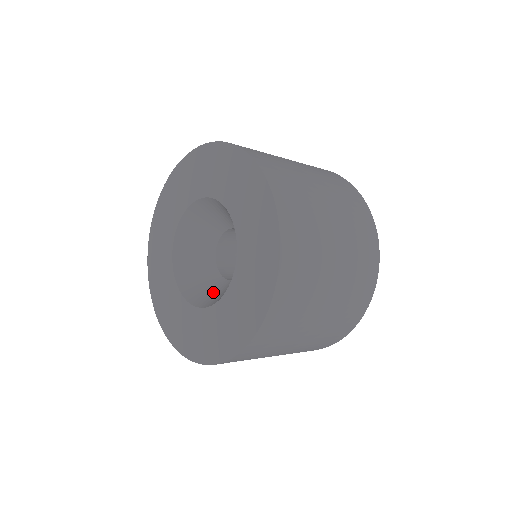
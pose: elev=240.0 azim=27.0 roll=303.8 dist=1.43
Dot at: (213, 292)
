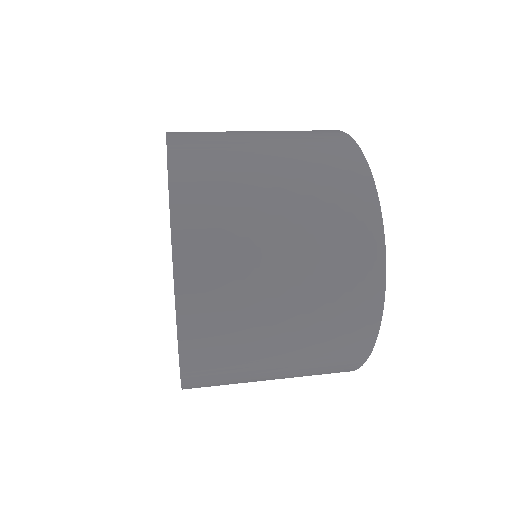
Dot at: occluded
